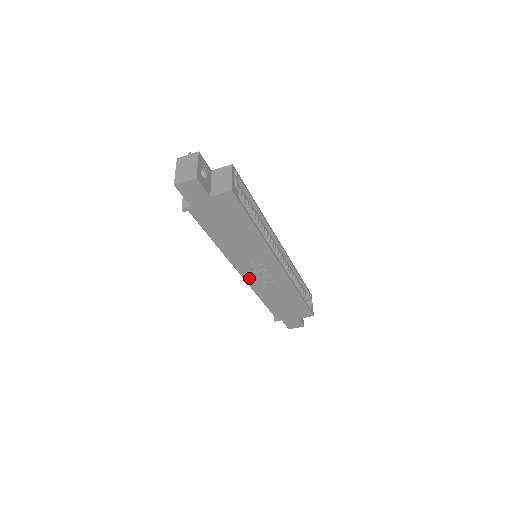
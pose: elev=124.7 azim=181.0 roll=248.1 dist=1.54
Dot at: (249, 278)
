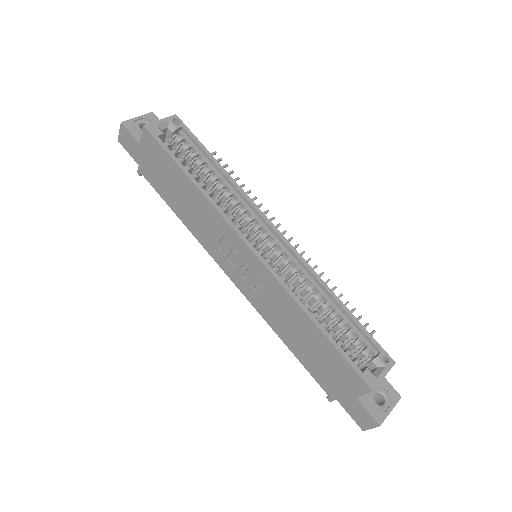
Dot at: (240, 284)
